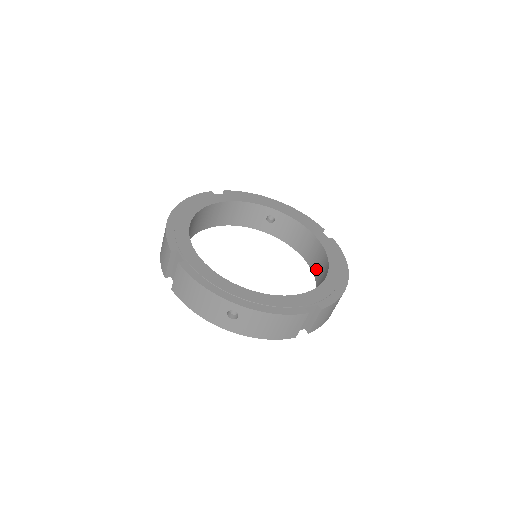
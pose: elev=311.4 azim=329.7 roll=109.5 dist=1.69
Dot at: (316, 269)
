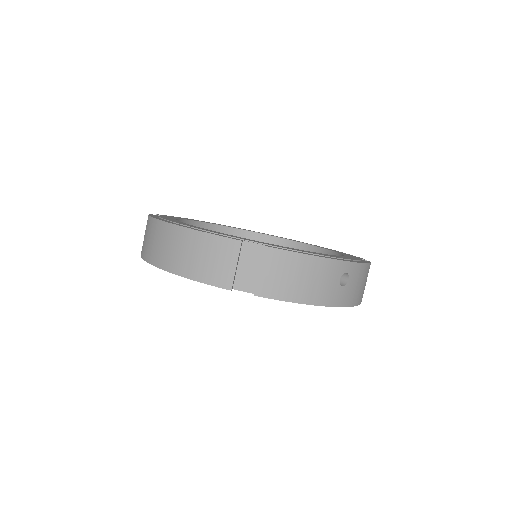
Dot at: occluded
